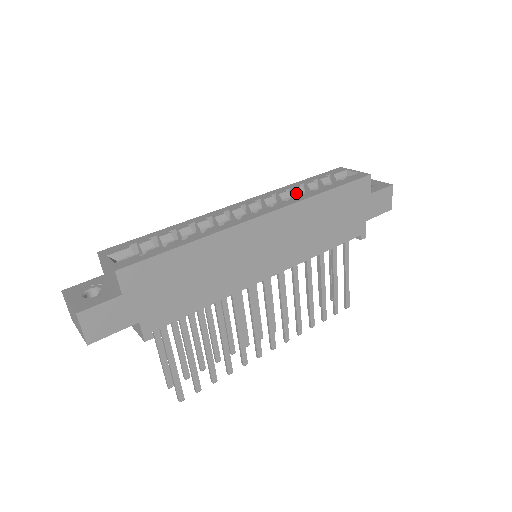
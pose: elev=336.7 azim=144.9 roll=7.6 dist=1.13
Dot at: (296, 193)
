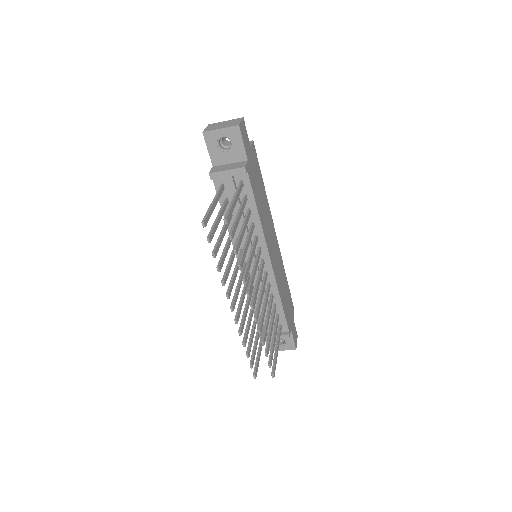
Dot at: occluded
